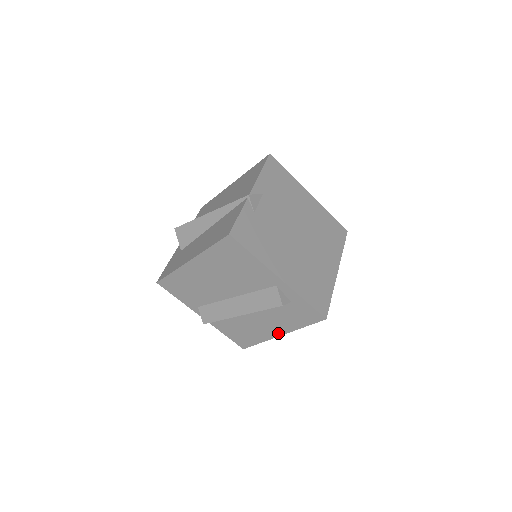
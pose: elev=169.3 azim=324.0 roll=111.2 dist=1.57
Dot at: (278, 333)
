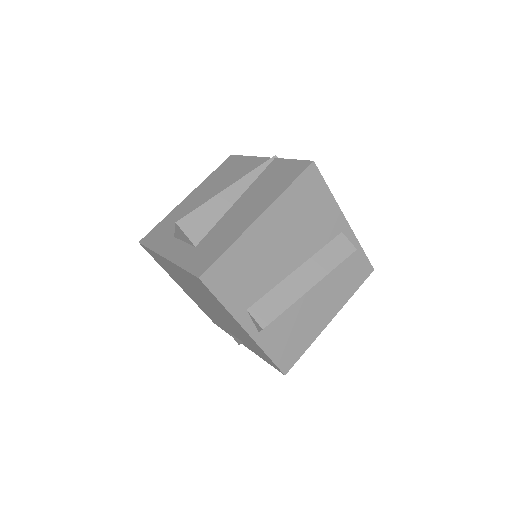
Dot at: (329, 317)
